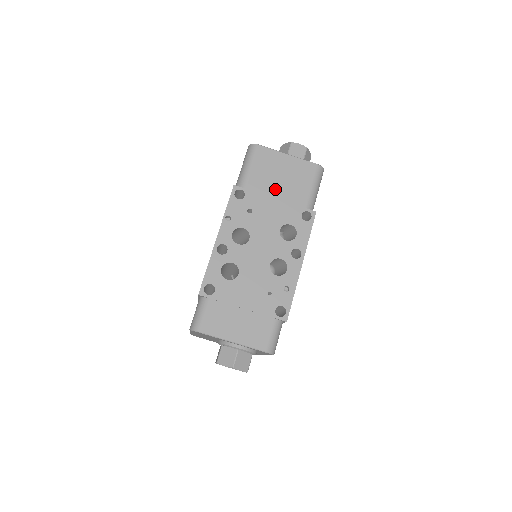
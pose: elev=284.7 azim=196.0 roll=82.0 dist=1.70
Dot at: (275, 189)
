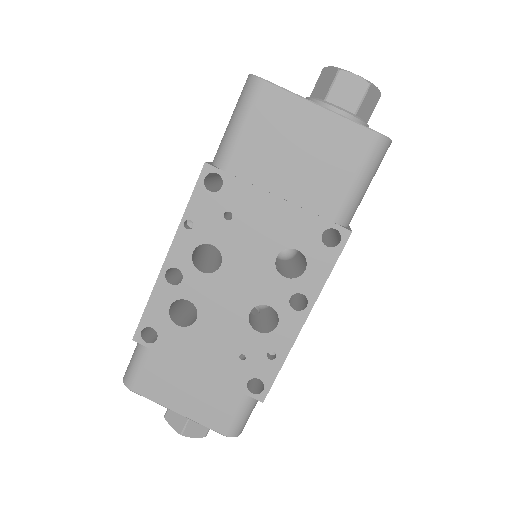
Dot at: (281, 178)
